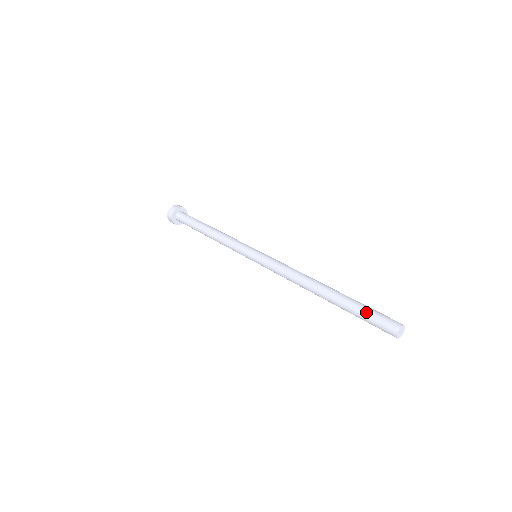
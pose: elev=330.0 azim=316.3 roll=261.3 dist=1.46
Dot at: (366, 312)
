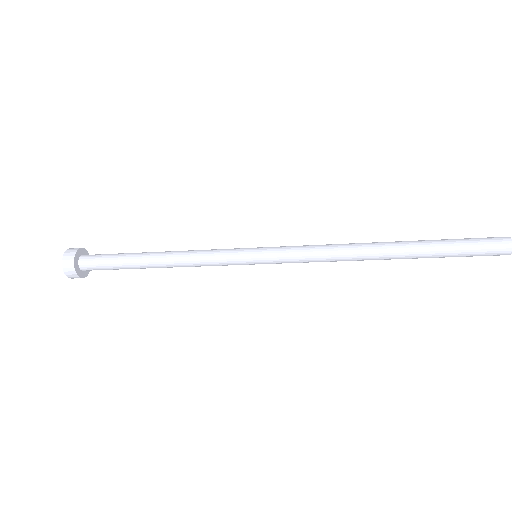
Dot at: (459, 239)
